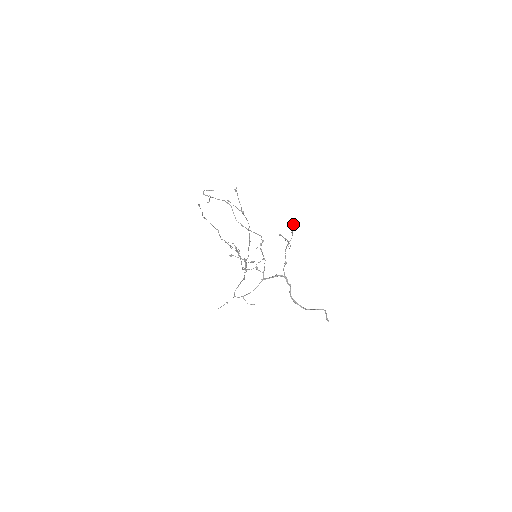
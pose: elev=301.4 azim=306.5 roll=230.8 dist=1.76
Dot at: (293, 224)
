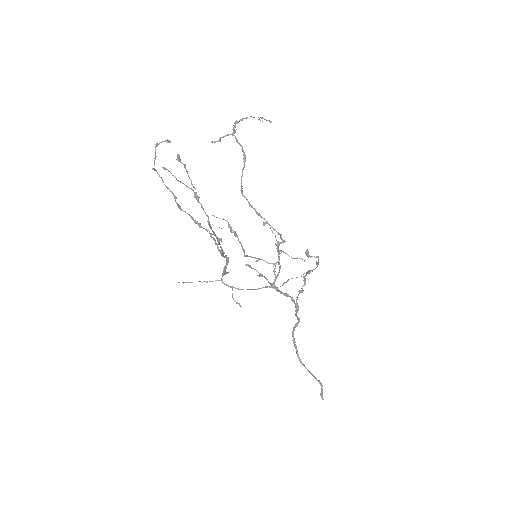
Dot at: (311, 256)
